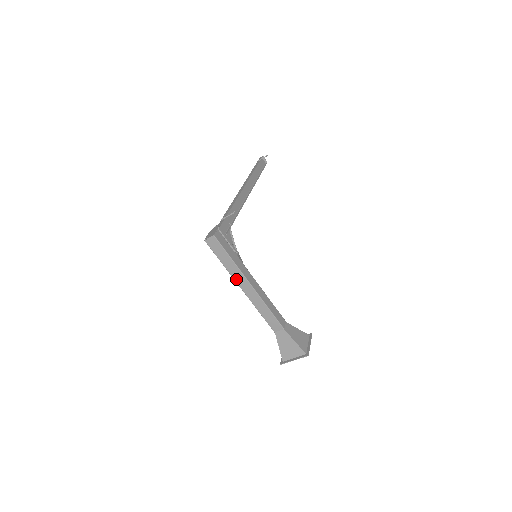
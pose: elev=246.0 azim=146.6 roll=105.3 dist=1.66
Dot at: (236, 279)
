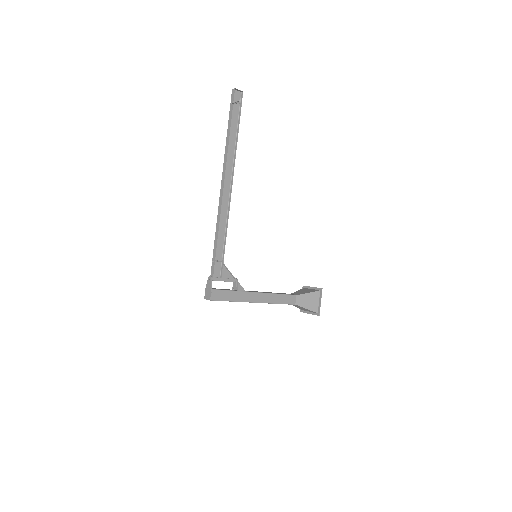
Dot at: occluded
